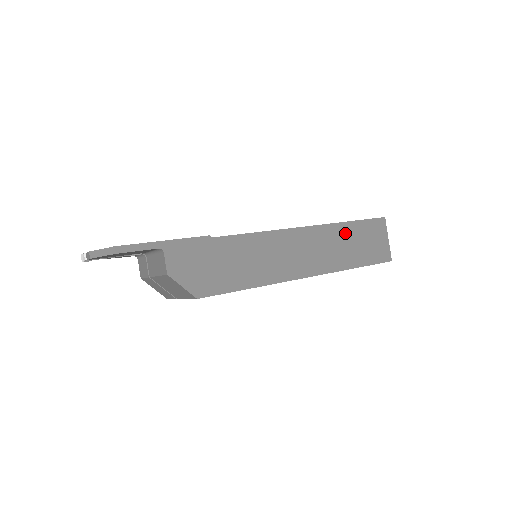
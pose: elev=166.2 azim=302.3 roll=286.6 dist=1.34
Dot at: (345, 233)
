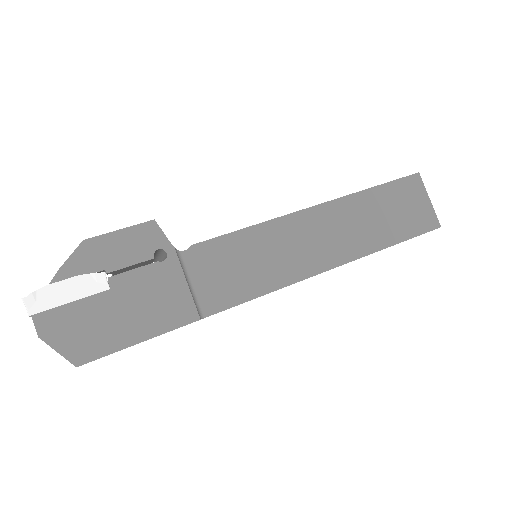
Dot at: occluded
